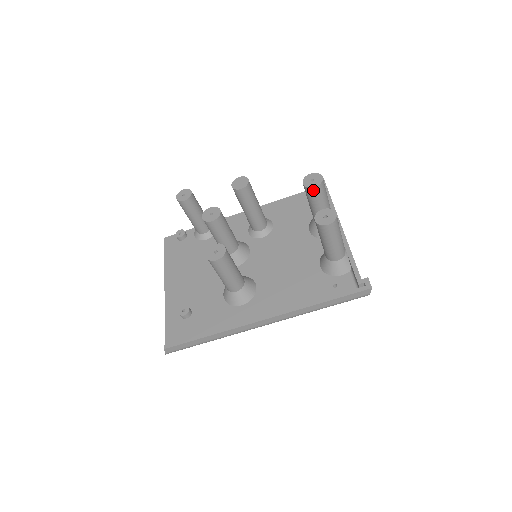
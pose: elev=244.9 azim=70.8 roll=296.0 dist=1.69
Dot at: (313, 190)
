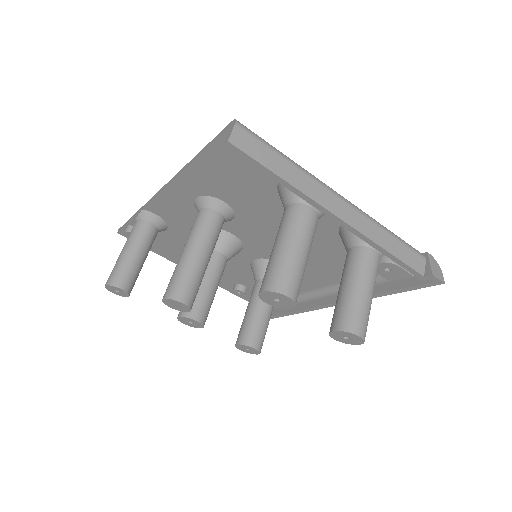
Dot at: occluded
